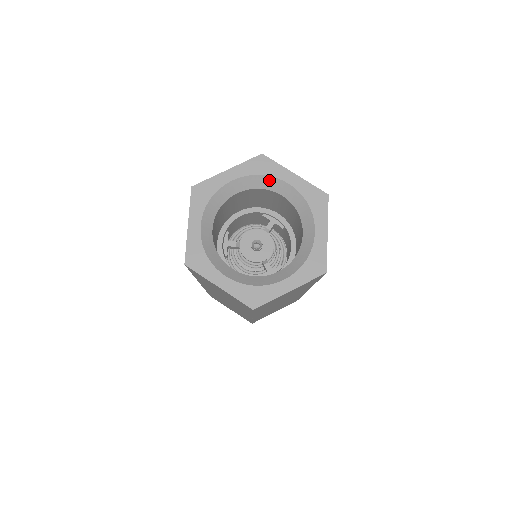
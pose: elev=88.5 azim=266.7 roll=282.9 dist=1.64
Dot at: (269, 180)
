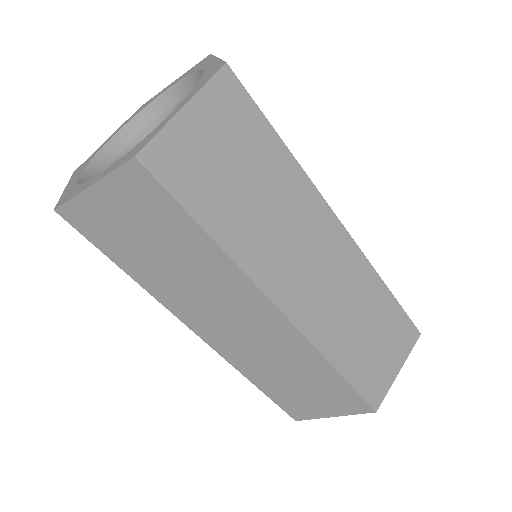
Dot at: (152, 108)
